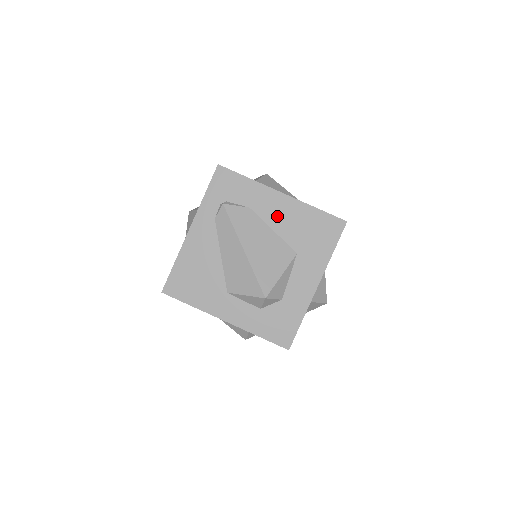
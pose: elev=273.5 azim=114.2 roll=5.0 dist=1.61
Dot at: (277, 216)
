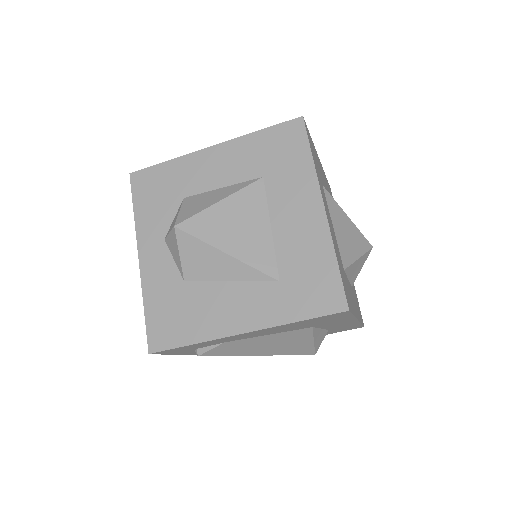
Dot at: (260, 334)
